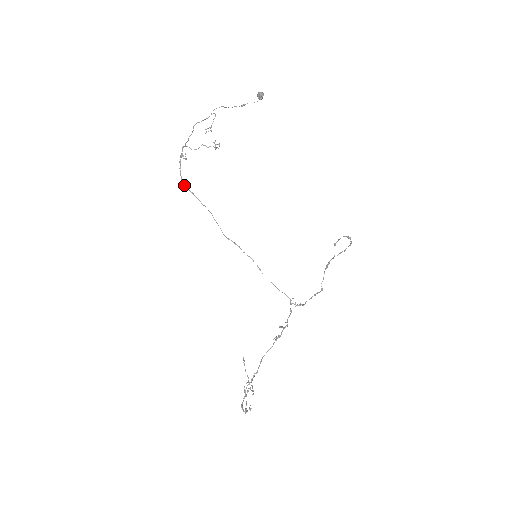
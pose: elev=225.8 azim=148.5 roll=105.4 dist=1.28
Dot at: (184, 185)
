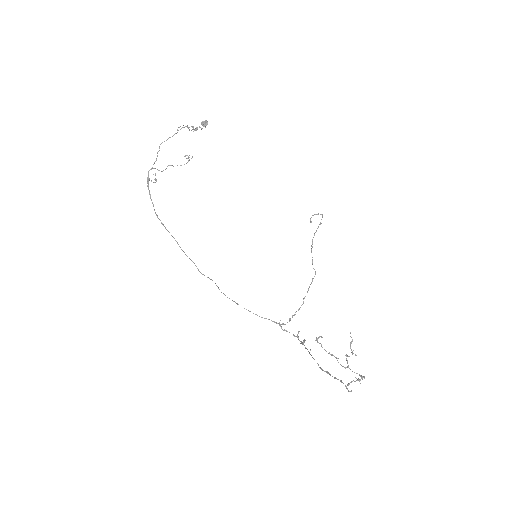
Dot at: (155, 213)
